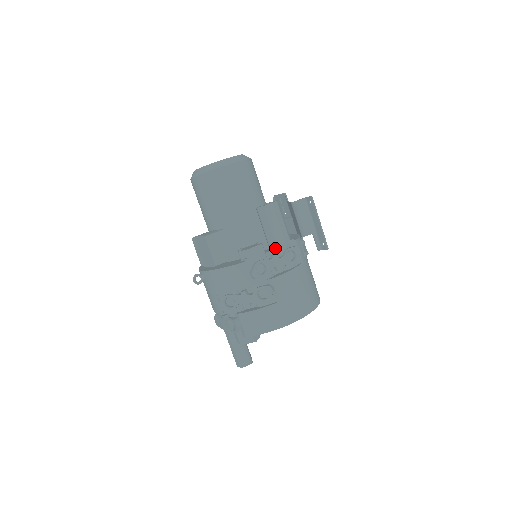
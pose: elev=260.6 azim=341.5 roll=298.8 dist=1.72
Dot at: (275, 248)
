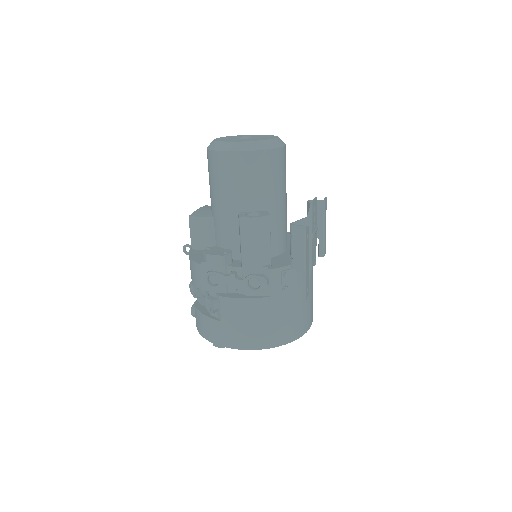
Dot at: (241, 266)
